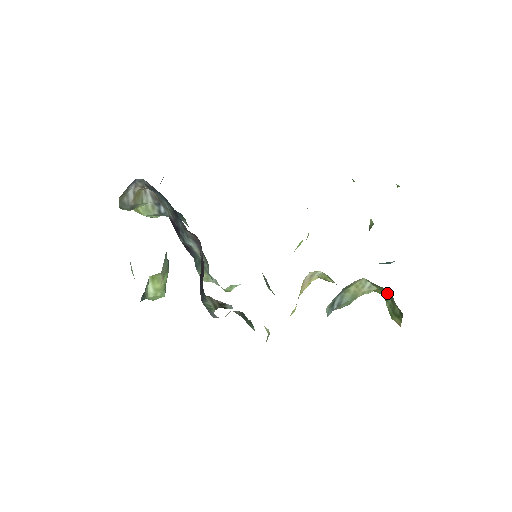
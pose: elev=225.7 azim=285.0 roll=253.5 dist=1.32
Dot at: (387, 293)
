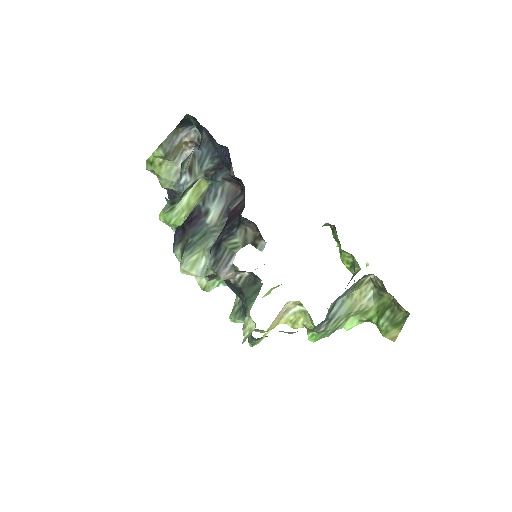
Dot at: (385, 307)
